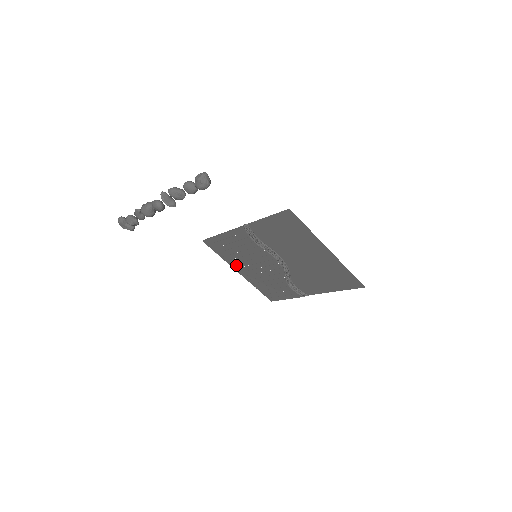
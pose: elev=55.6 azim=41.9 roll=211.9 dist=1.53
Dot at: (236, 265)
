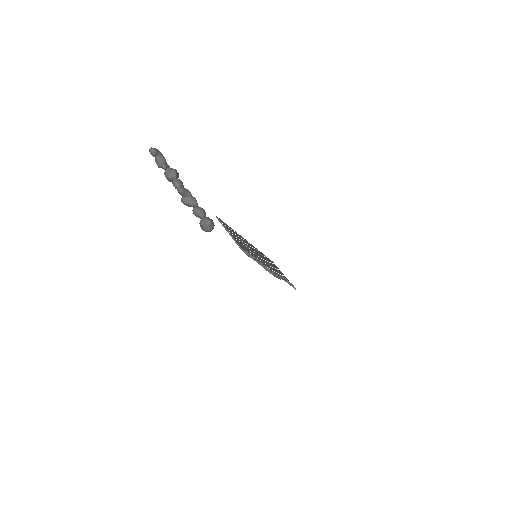
Dot at: occluded
